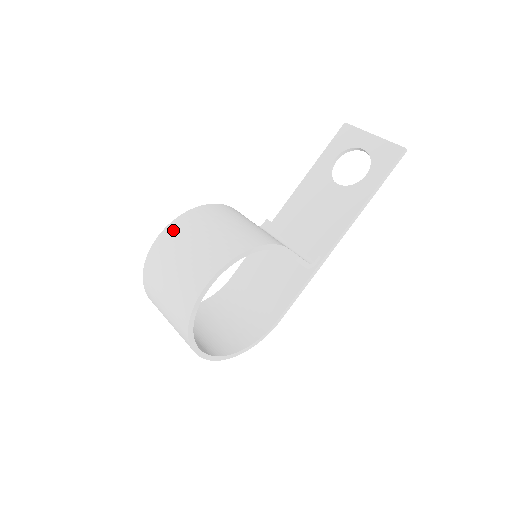
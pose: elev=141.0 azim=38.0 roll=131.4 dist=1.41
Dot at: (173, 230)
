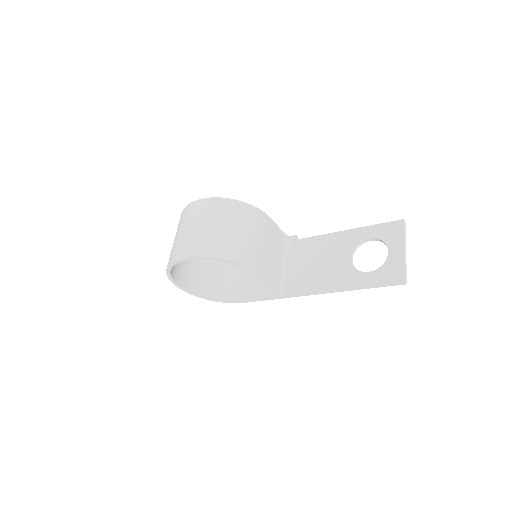
Dot at: (208, 204)
